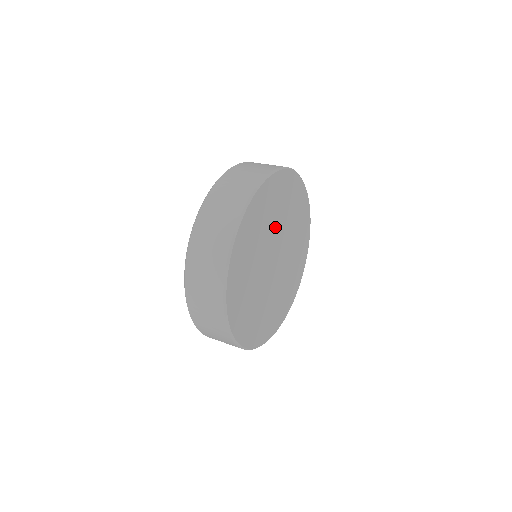
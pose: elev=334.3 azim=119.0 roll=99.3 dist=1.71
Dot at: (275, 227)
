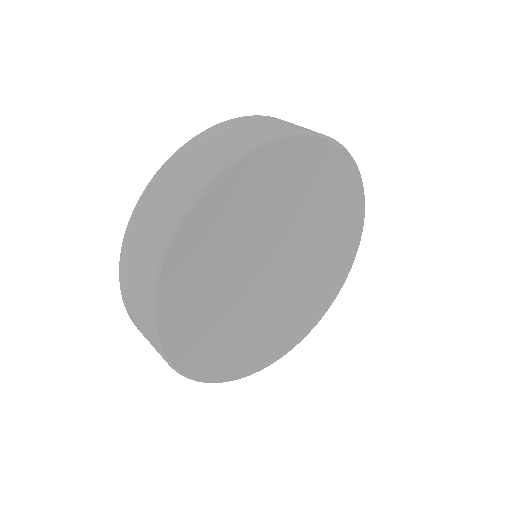
Dot at: (302, 222)
